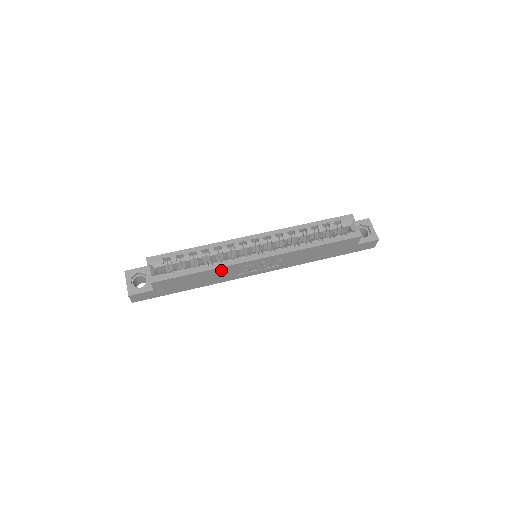
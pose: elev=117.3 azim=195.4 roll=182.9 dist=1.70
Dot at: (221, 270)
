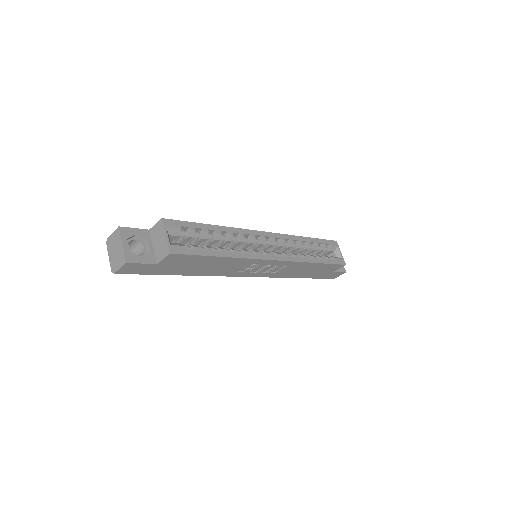
Dot at: (237, 261)
